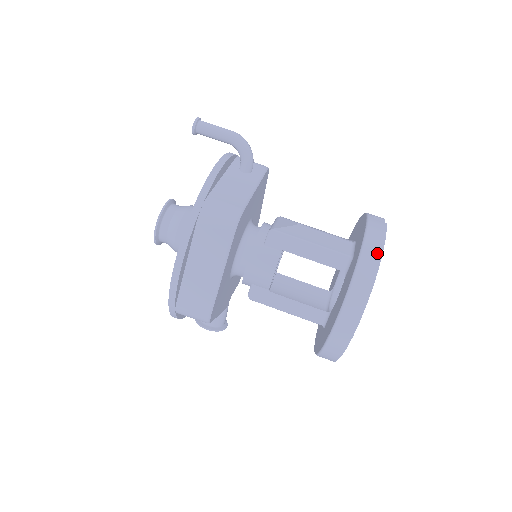
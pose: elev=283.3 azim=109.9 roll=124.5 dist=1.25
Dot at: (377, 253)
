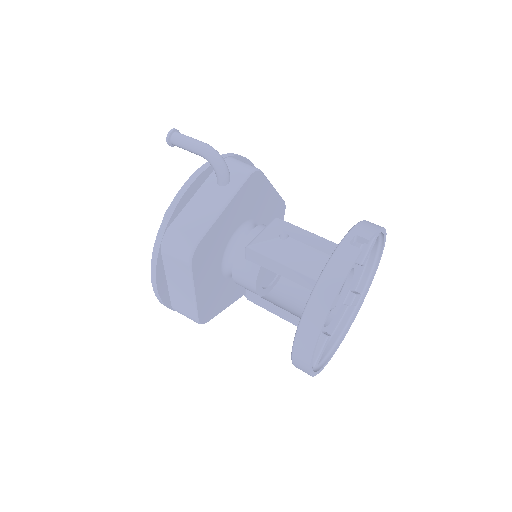
Dot at: (329, 295)
